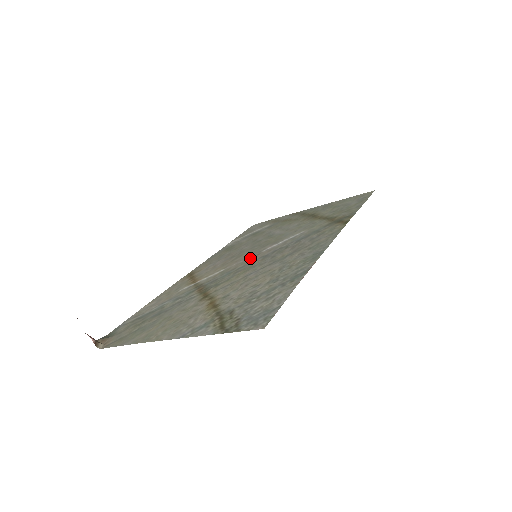
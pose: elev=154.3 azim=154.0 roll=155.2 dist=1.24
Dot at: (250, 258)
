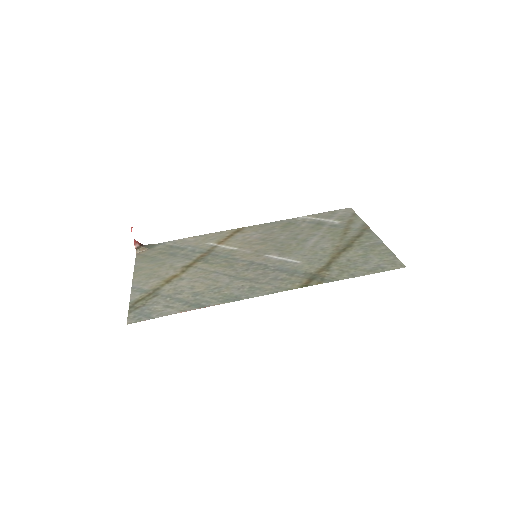
Dot at: (252, 254)
